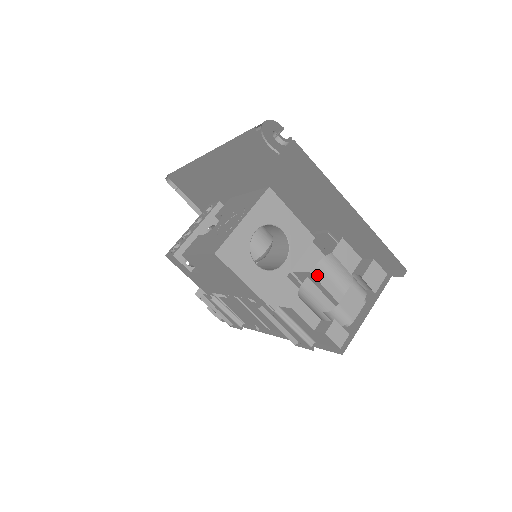
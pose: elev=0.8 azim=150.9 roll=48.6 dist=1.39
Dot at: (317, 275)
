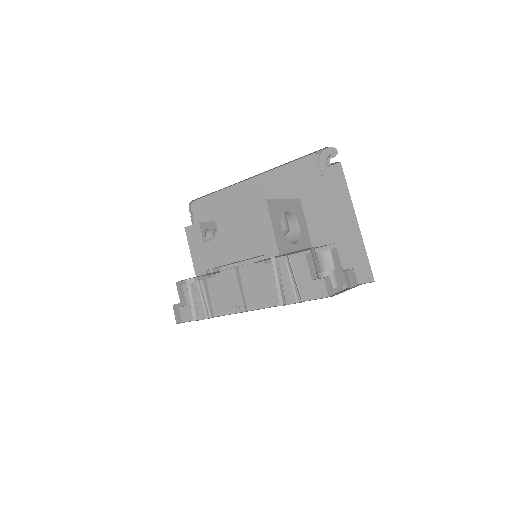
Dot at: occluded
